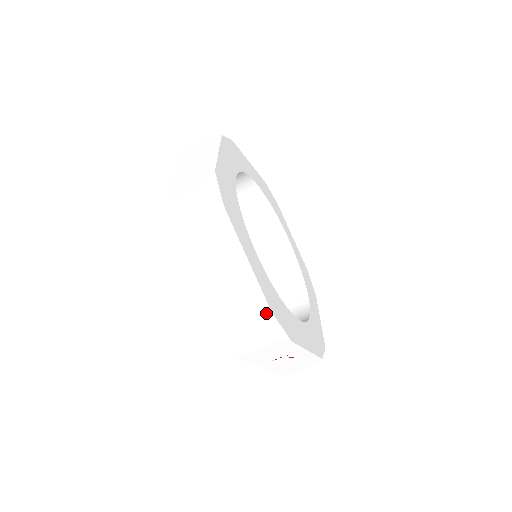
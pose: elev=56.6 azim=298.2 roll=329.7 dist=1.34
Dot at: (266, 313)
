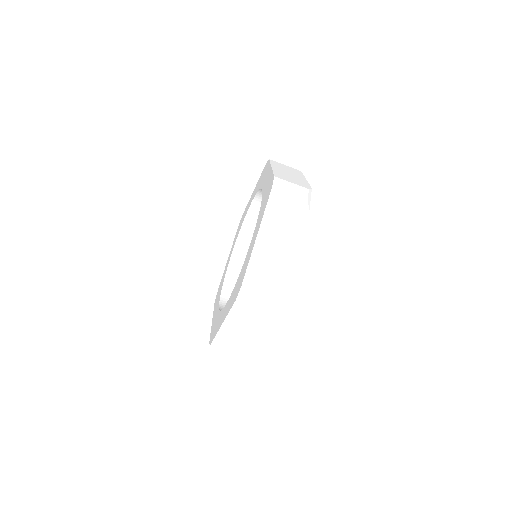
Dot at: (245, 351)
